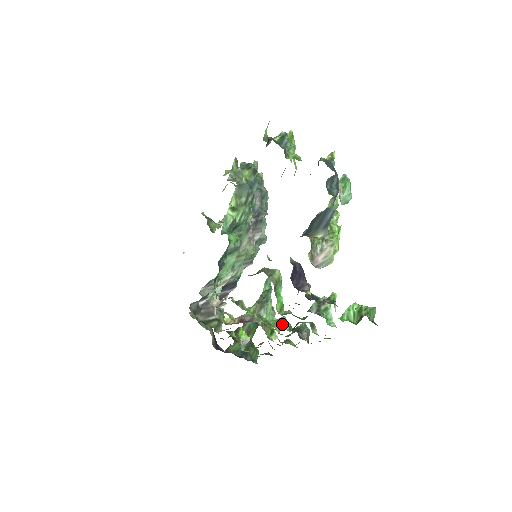
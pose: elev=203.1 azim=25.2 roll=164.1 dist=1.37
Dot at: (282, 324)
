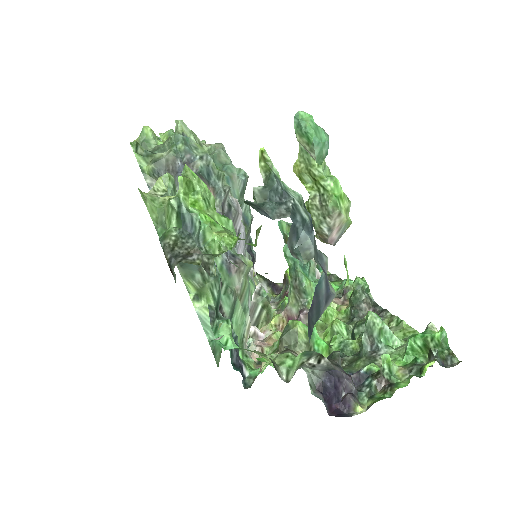
Dot at: occluded
